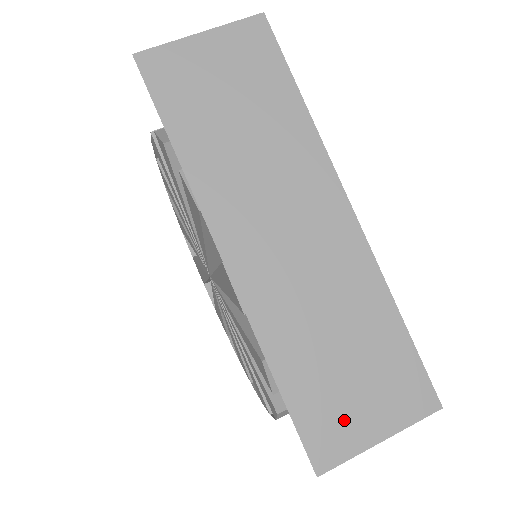
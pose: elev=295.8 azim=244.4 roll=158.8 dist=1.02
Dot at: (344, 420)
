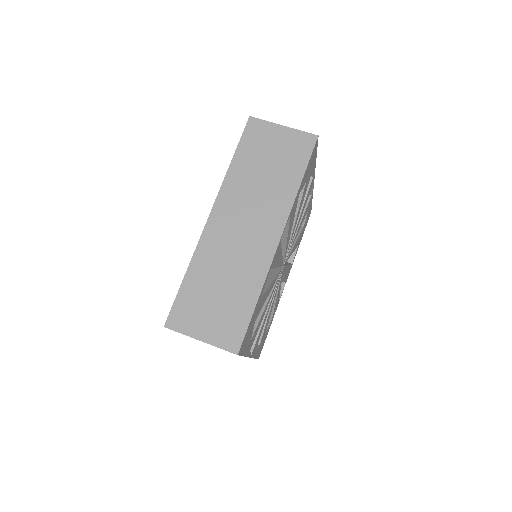
Dot at: (194, 317)
